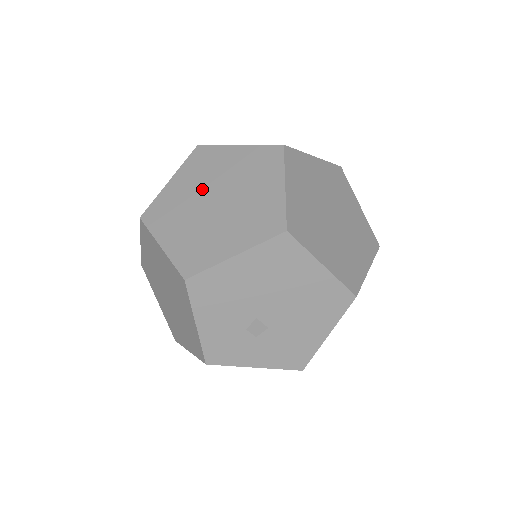
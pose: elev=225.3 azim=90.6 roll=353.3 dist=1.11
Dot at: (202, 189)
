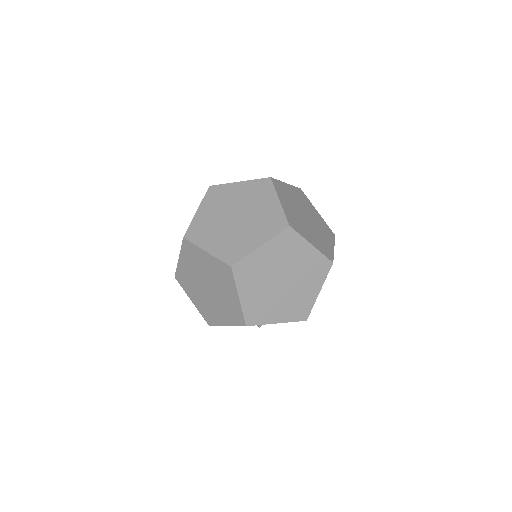
Dot at: (198, 275)
